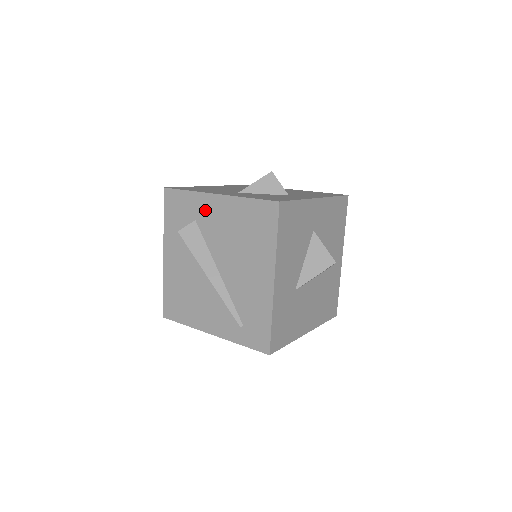
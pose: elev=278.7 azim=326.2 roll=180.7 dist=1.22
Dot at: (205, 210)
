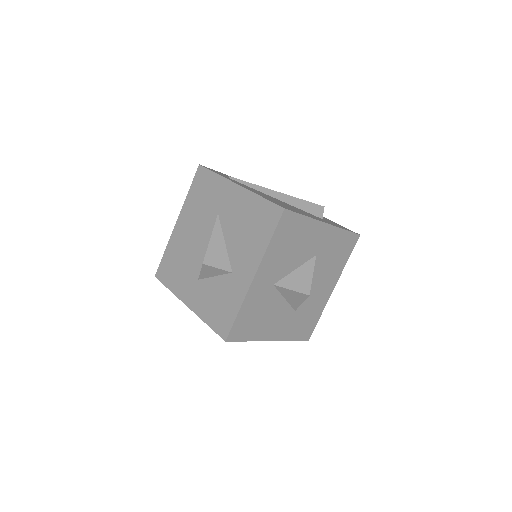
Dot at: occluded
